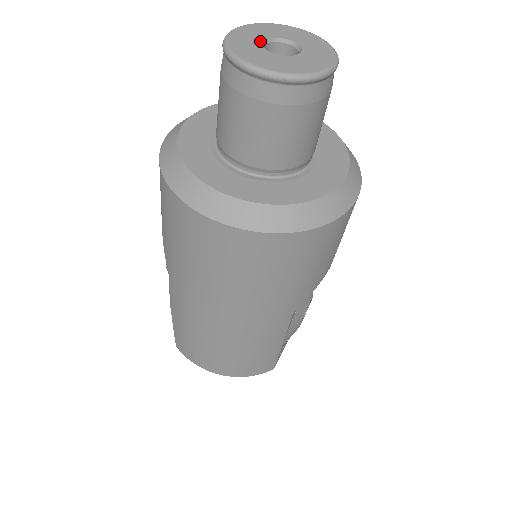
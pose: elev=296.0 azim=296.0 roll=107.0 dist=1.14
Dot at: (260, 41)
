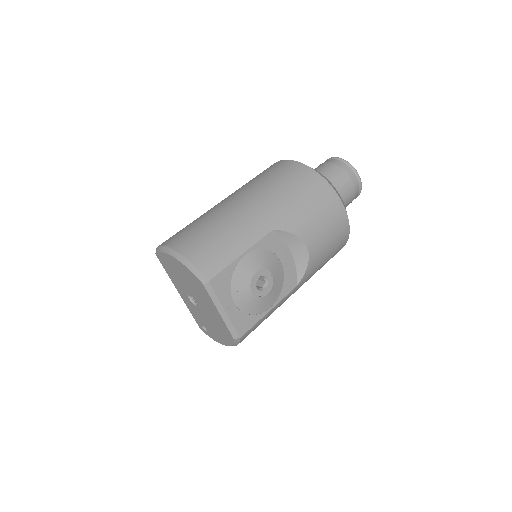
Dot at: occluded
